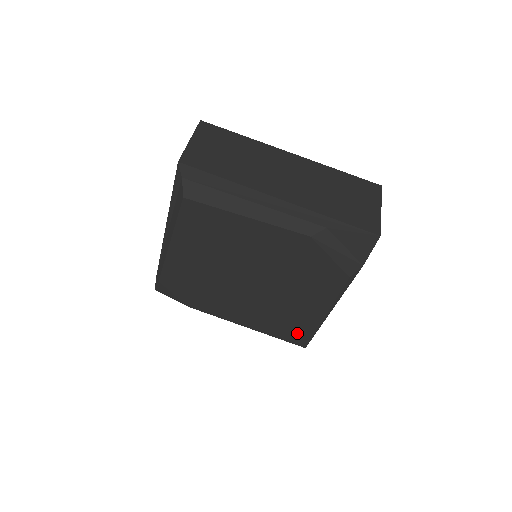
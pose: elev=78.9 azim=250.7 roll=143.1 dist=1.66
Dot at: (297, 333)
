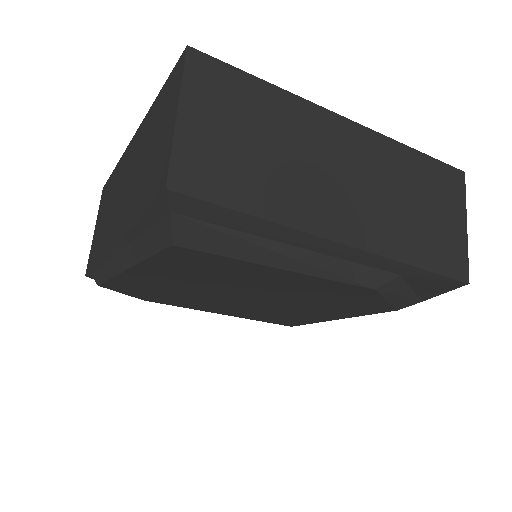
Dot at: (288, 321)
